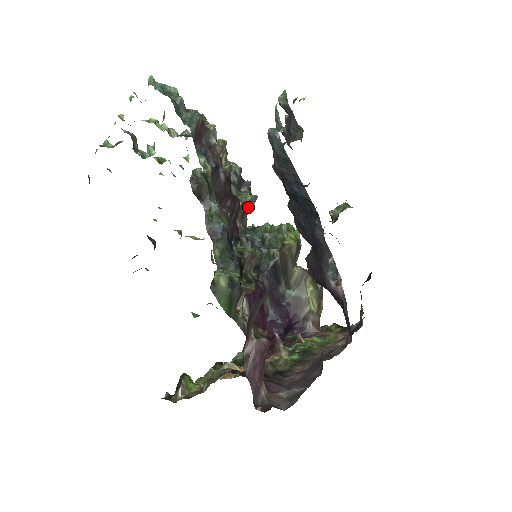
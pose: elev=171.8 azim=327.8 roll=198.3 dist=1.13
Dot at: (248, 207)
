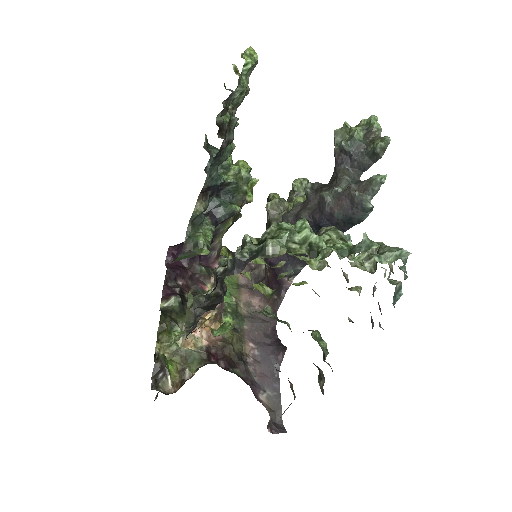
Dot at: occluded
